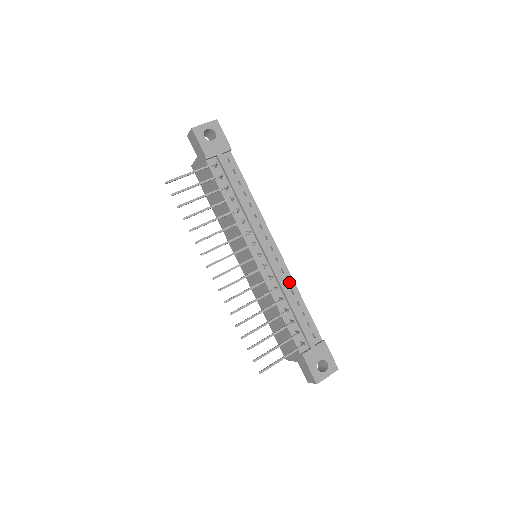
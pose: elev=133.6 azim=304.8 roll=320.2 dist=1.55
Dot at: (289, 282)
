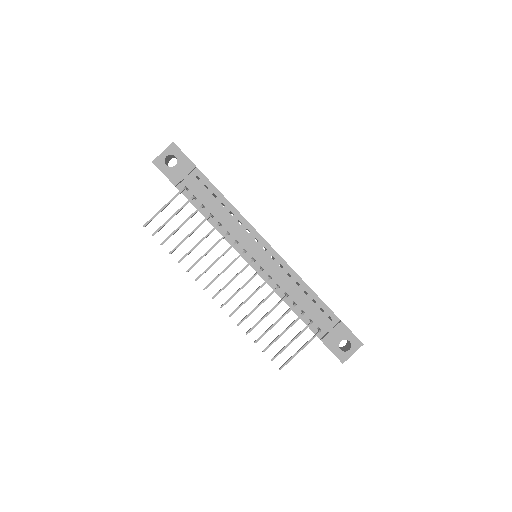
Dot at: (291, 275)
